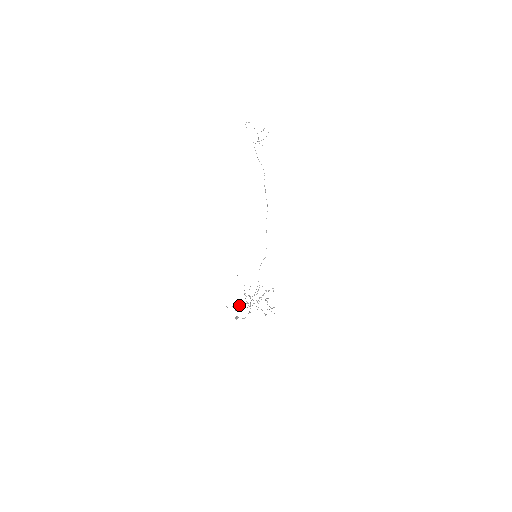
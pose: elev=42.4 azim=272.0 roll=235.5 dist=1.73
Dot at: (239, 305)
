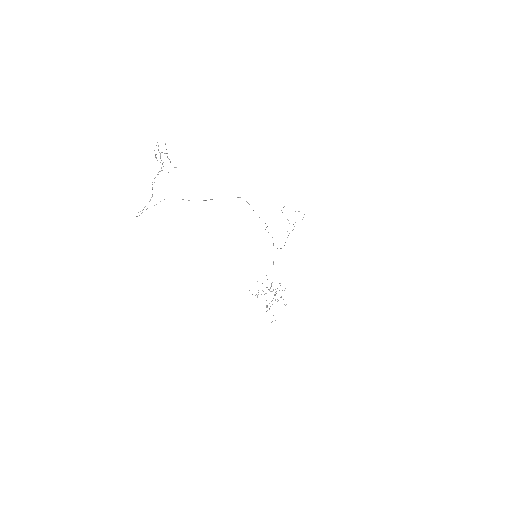
Dot at: occluded
